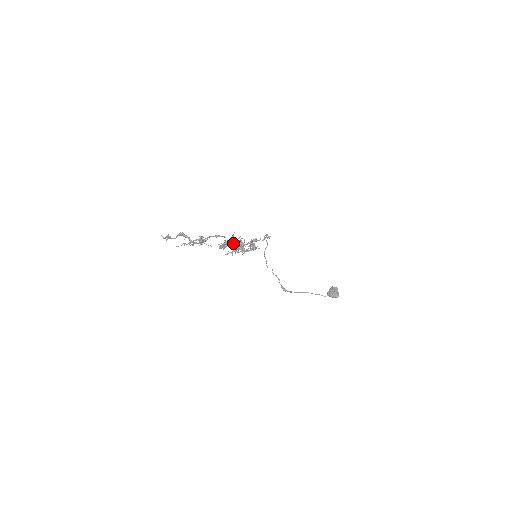
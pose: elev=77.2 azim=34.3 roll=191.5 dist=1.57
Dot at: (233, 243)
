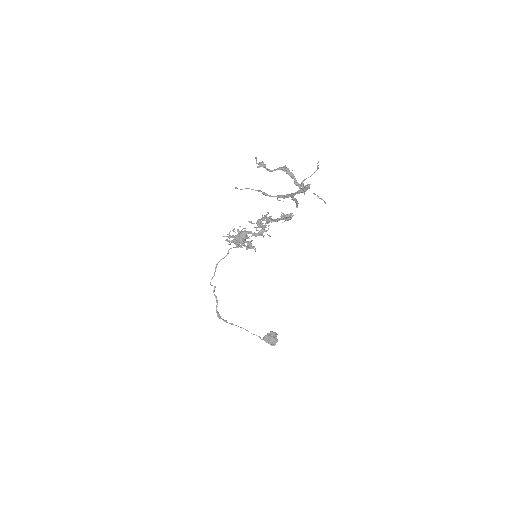
Dot at: (233, 229)
